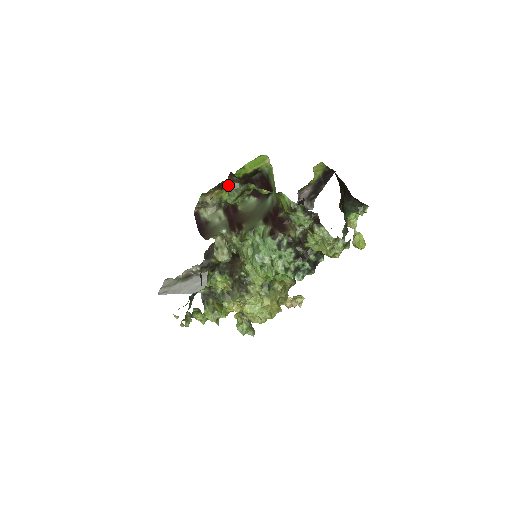
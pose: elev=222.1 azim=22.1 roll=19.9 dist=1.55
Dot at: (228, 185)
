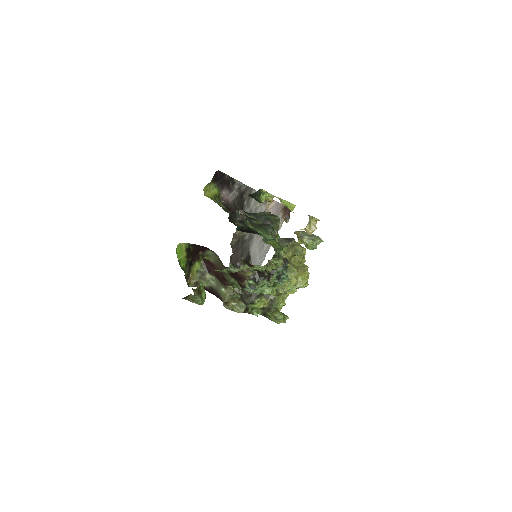
Dot at: (189, 300)
